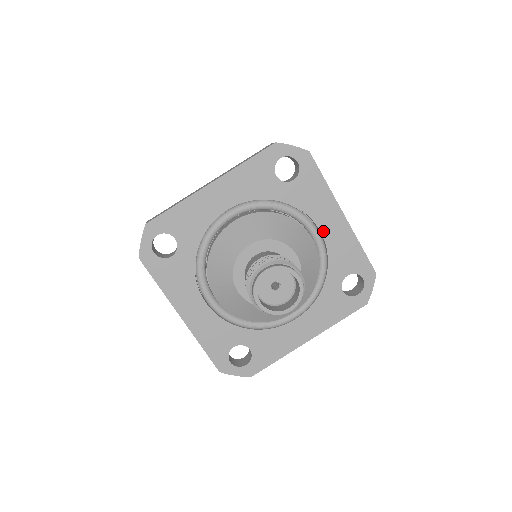
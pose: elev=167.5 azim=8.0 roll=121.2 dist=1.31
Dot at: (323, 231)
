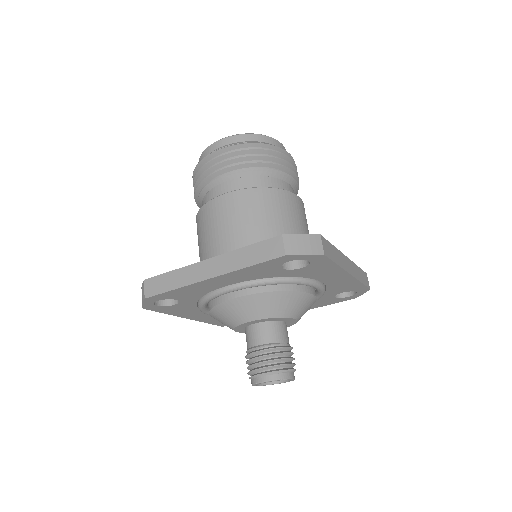
Dot at: (325, 282)
